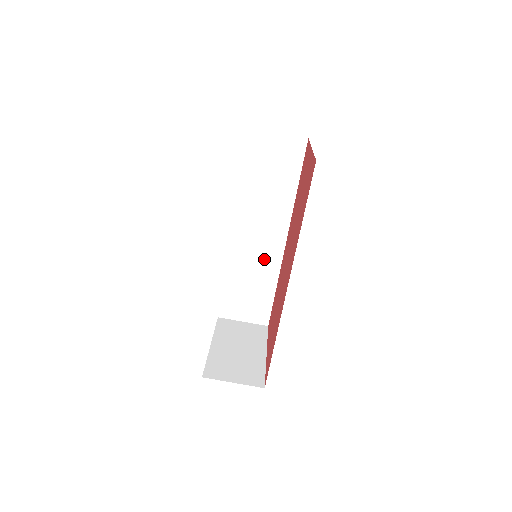
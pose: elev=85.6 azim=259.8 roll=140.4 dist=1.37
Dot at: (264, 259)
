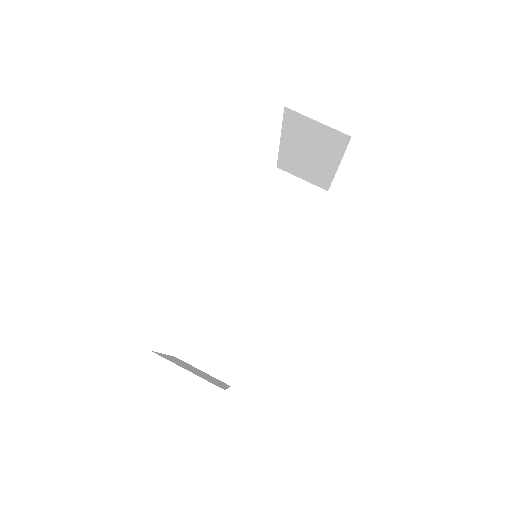
Dot at: (253, 298)
